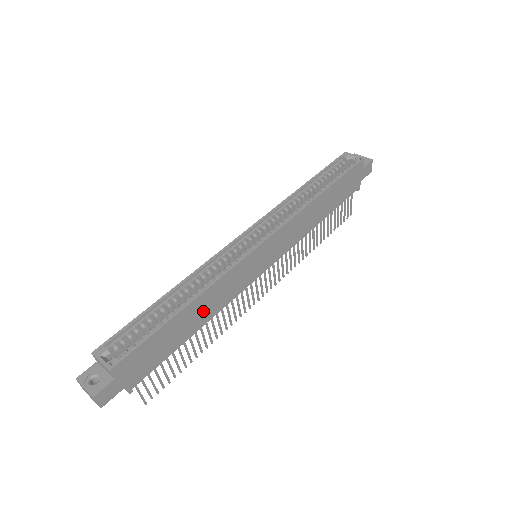
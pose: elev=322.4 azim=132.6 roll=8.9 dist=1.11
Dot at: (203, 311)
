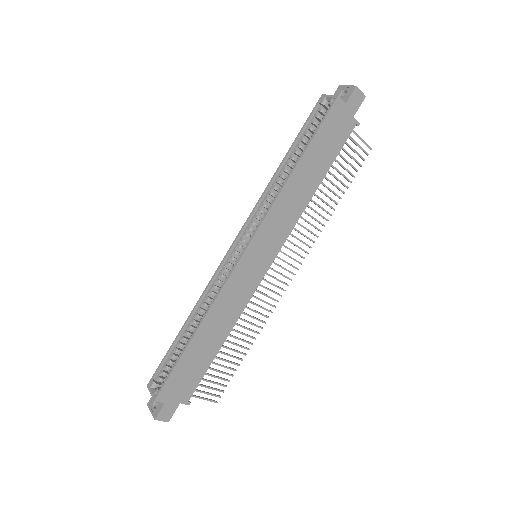
Dot at: (218, 328)
